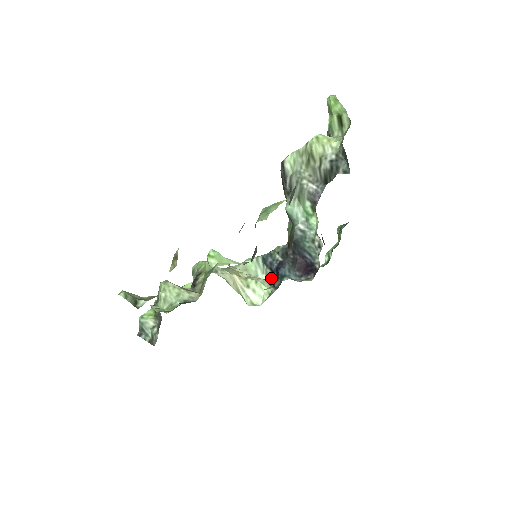
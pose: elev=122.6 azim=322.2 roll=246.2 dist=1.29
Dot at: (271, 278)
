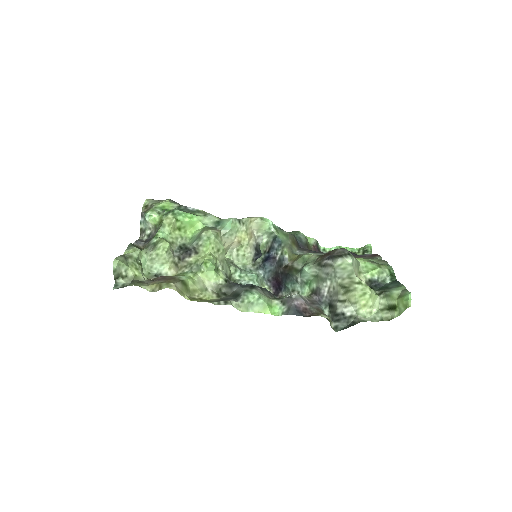
Dot at: (266, 247)
